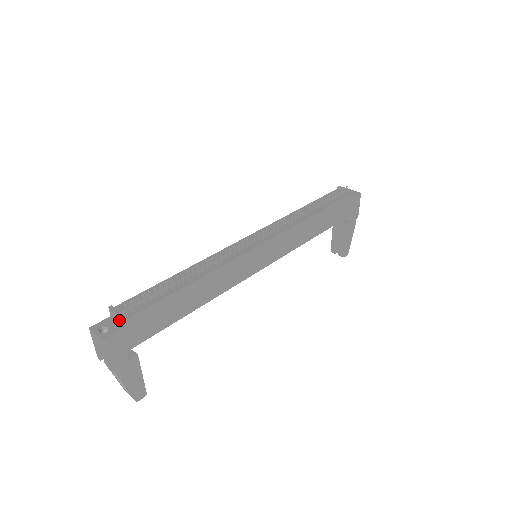
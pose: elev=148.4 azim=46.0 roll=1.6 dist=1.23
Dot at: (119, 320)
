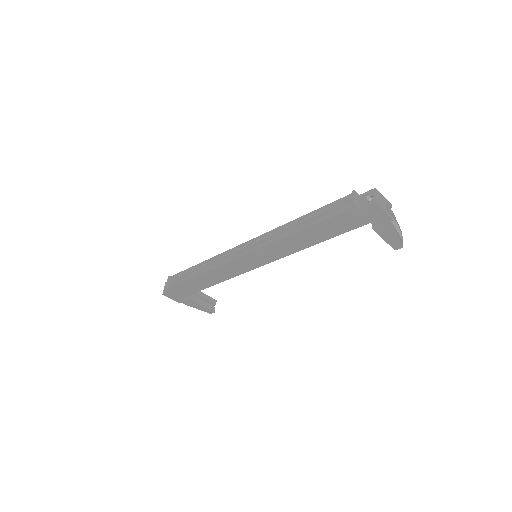
Dot at: (169, 286)
